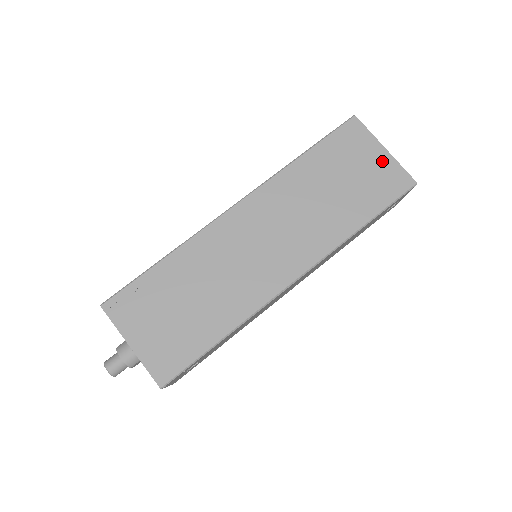
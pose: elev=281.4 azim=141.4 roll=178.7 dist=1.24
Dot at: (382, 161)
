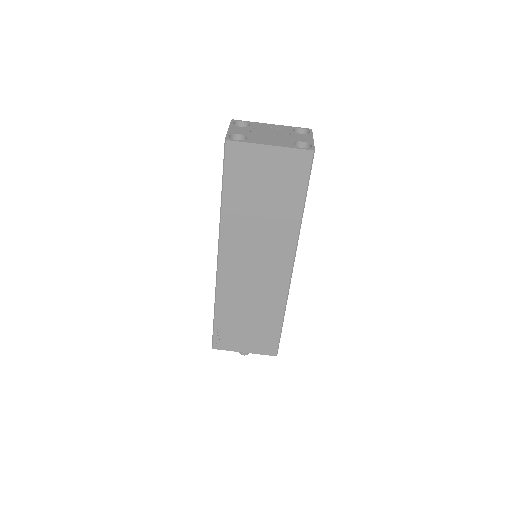
Dot at: (276, 157)
